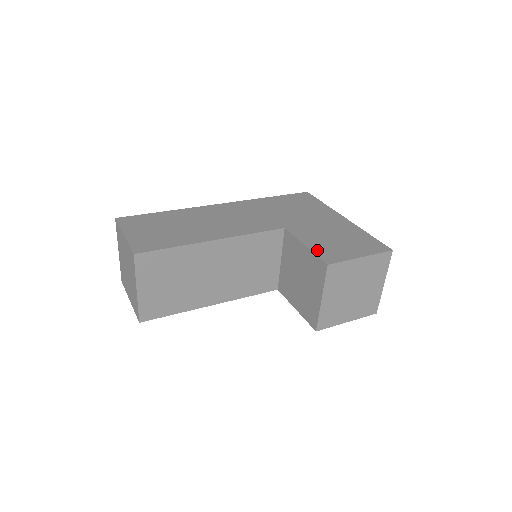
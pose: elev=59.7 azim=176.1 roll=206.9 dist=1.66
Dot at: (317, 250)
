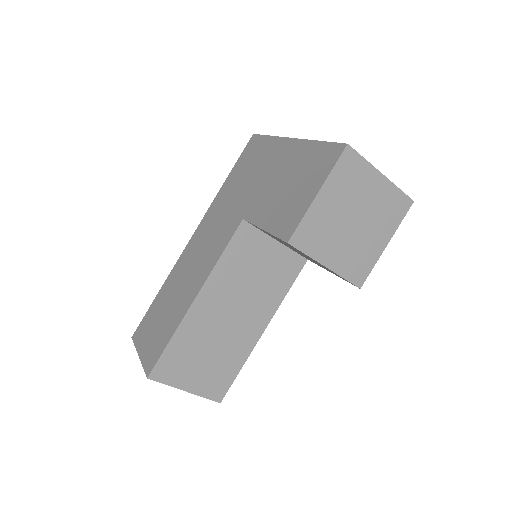
Dot at: (274, 227)
